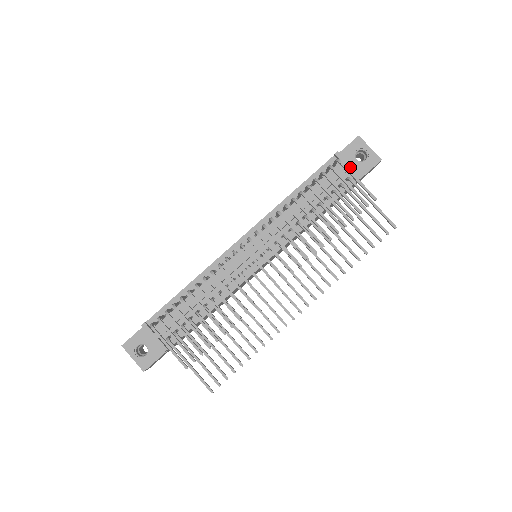
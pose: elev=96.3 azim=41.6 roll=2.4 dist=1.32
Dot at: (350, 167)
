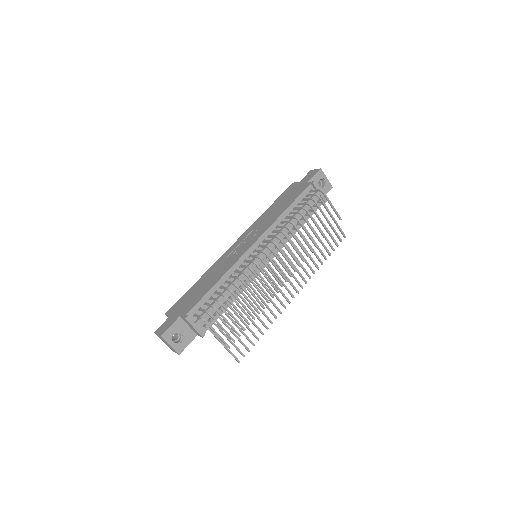
Dot at: (321, 193)
